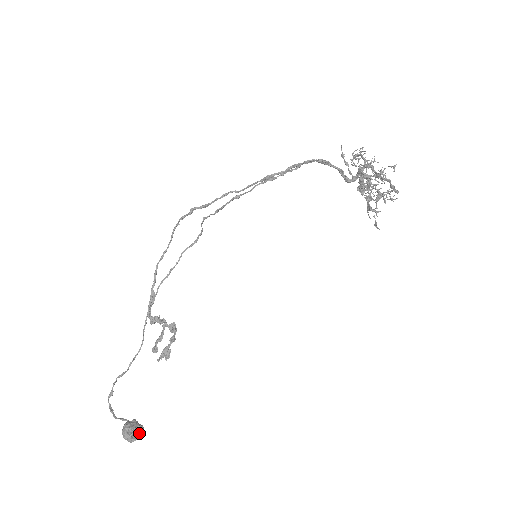
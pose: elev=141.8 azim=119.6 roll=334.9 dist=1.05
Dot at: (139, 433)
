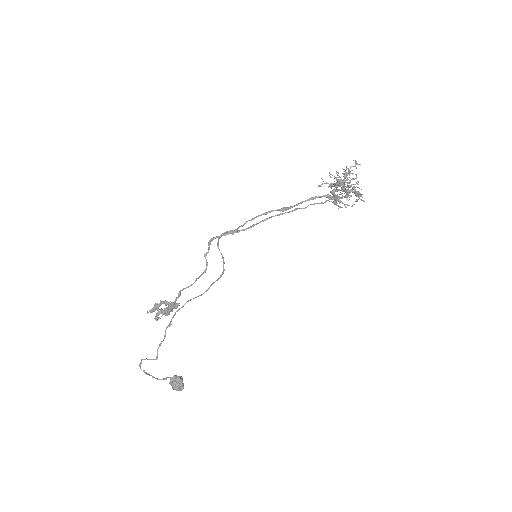
Dot at: (183, 383)
